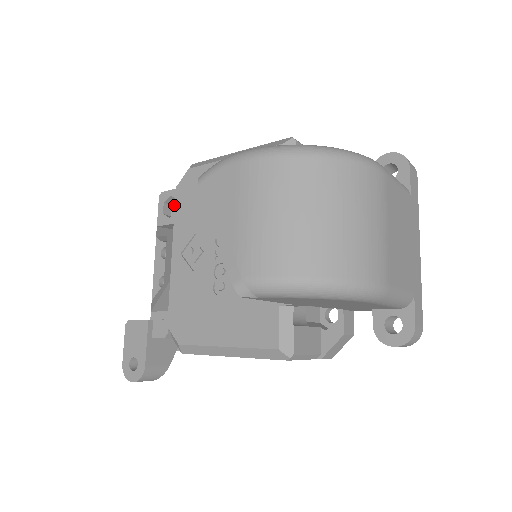
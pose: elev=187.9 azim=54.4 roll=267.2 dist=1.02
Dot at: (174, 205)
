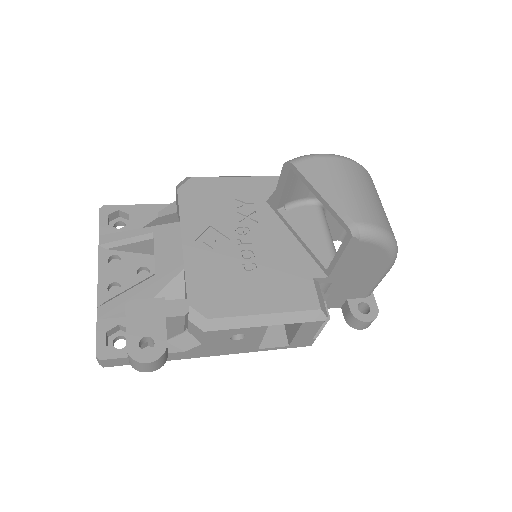
Dot at: (113, 222)
